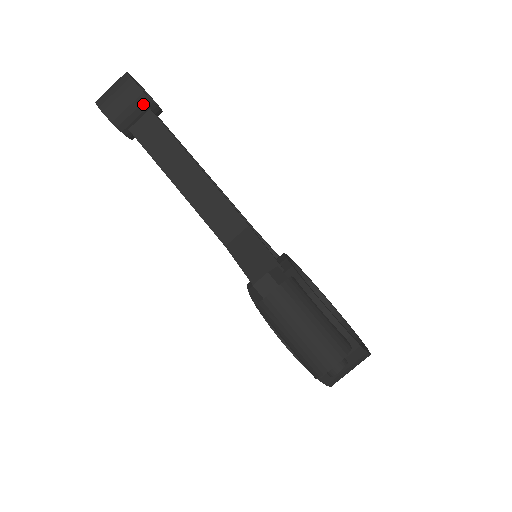
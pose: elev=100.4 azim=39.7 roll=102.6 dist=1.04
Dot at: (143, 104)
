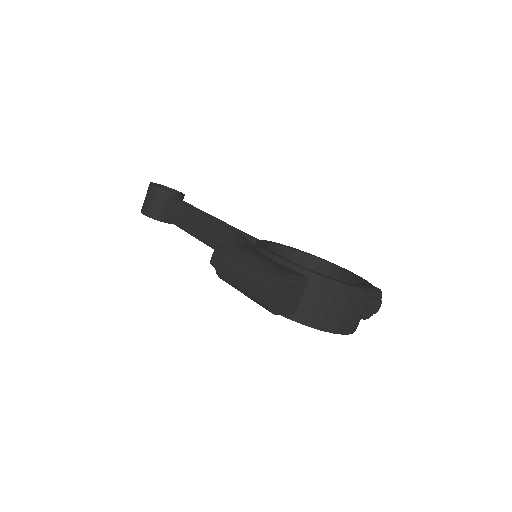
Dot at: (163, 195)
